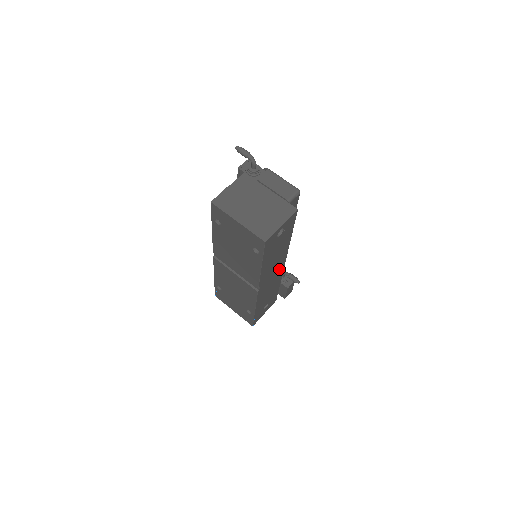
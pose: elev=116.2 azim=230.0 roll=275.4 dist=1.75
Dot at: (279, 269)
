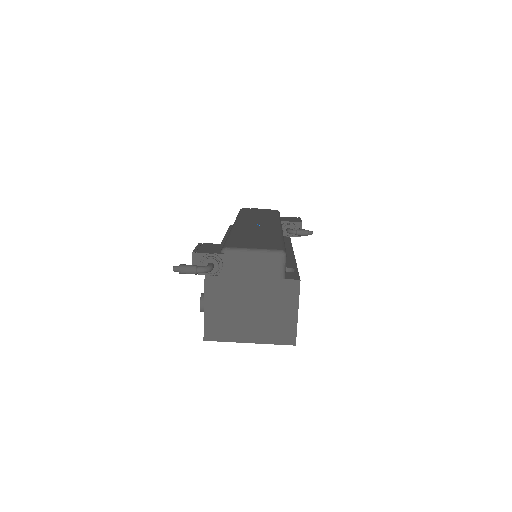
Dot at: occluded
